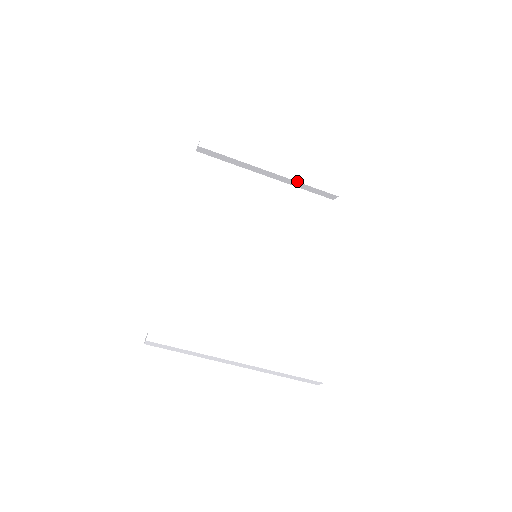
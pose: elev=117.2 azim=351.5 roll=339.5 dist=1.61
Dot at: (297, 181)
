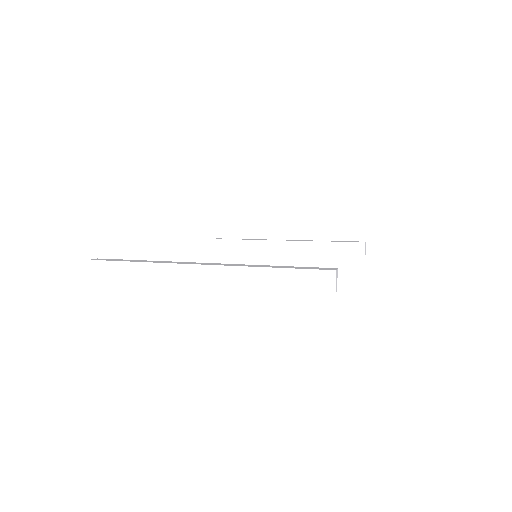
Dot at: (314, 241)
